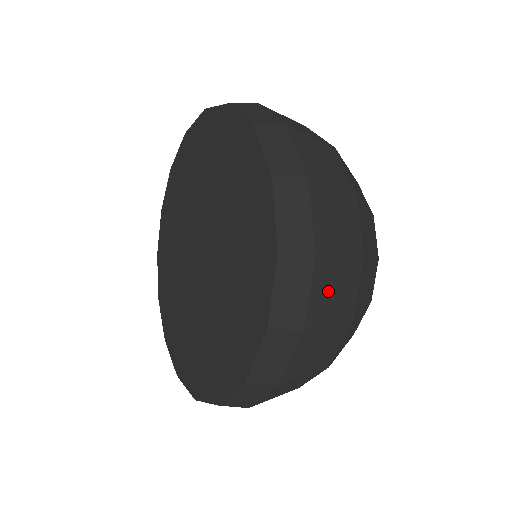
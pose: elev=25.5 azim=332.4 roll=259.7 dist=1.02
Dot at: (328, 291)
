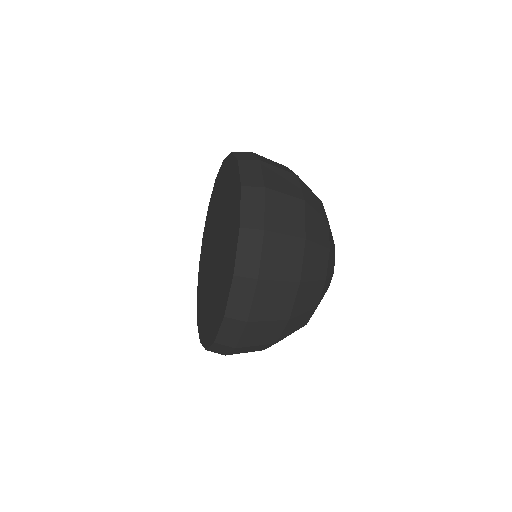
Dot at: (276, 256)
